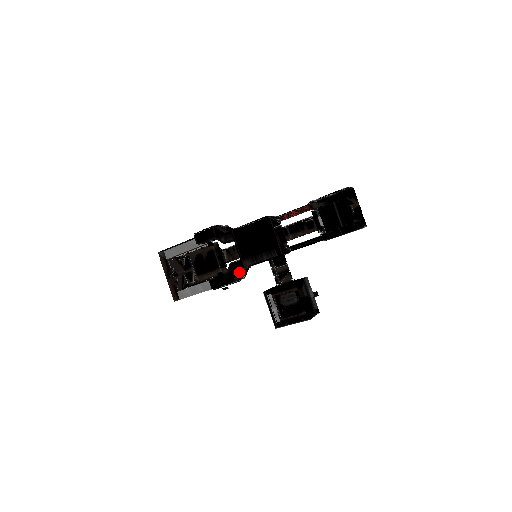
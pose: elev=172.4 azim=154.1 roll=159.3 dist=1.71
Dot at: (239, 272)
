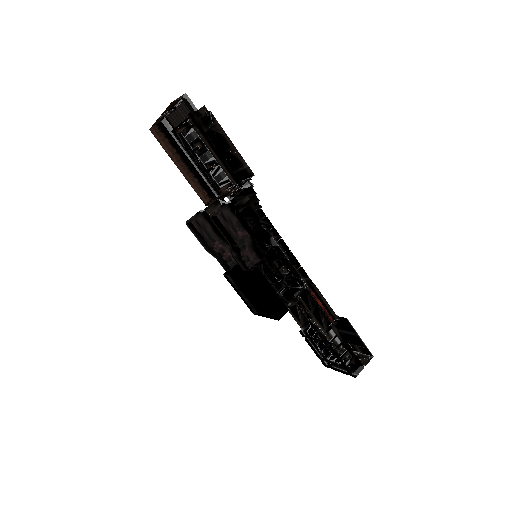
Dot at: occluded
